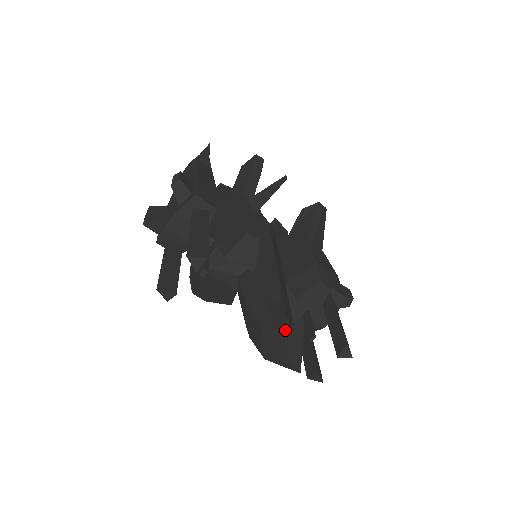
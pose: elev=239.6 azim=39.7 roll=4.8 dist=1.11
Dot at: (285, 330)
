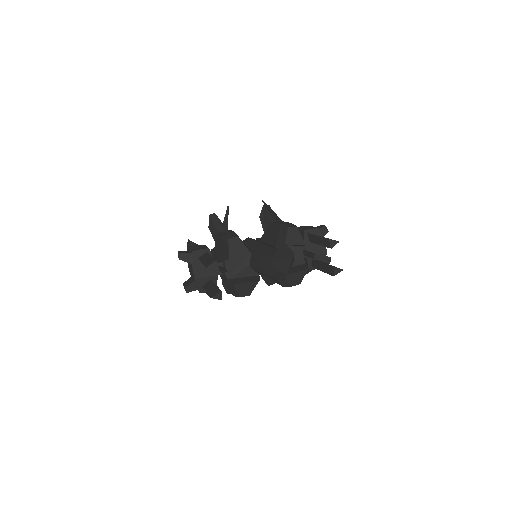
Dot at: (277, 250)
